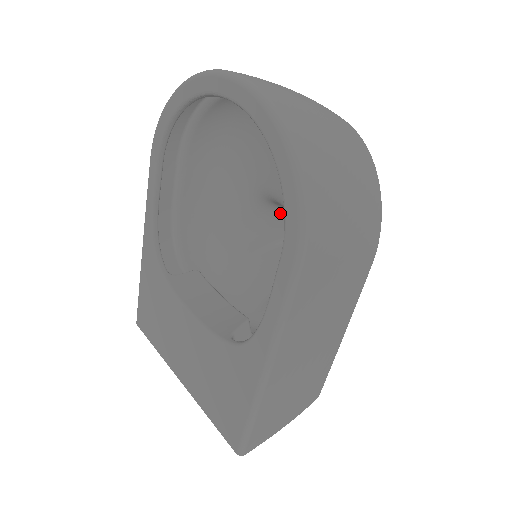
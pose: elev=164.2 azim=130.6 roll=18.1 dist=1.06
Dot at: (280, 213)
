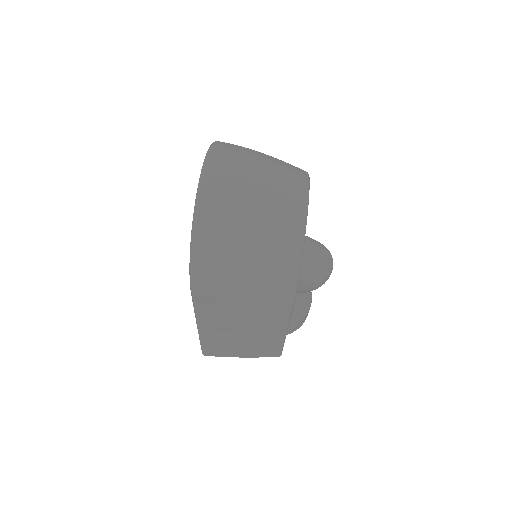
Dot at: occluded
